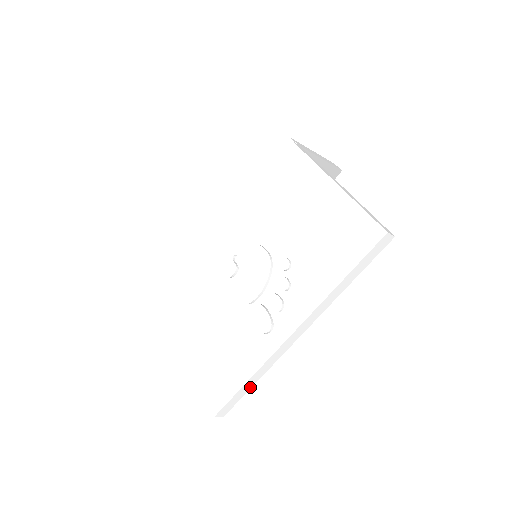
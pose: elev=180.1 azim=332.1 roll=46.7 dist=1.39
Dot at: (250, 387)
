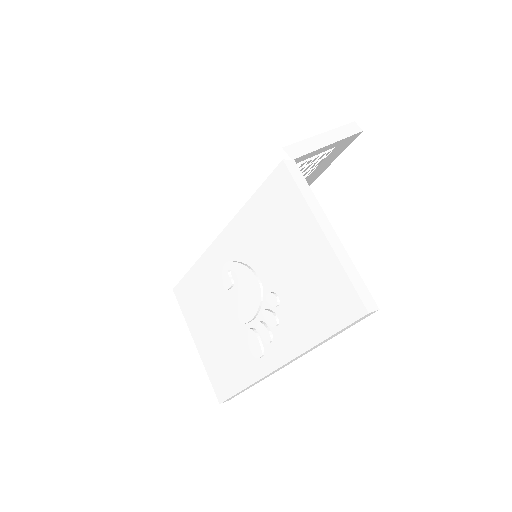
Dot at: (248, 388)
